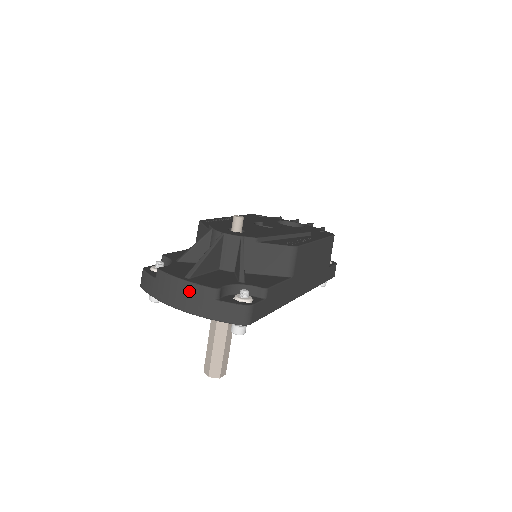
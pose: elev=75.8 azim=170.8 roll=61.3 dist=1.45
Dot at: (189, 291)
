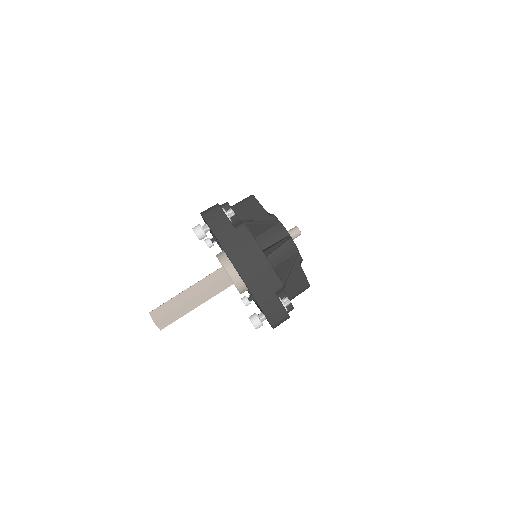
Dot at: (263, 268)
